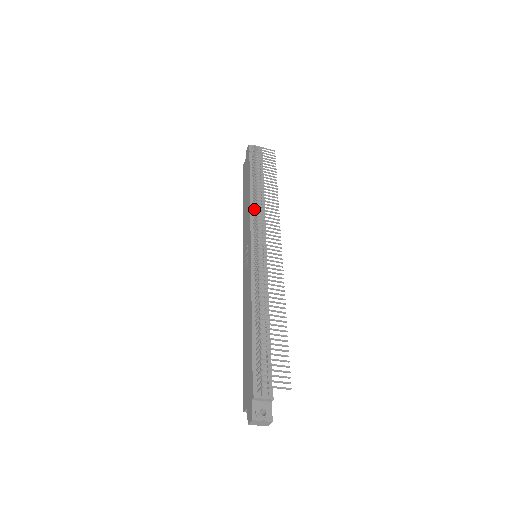
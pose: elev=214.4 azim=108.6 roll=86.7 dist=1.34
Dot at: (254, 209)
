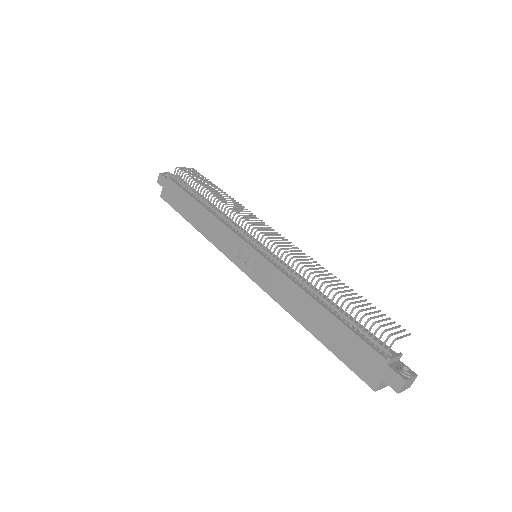
Dot at: (222, 216)
